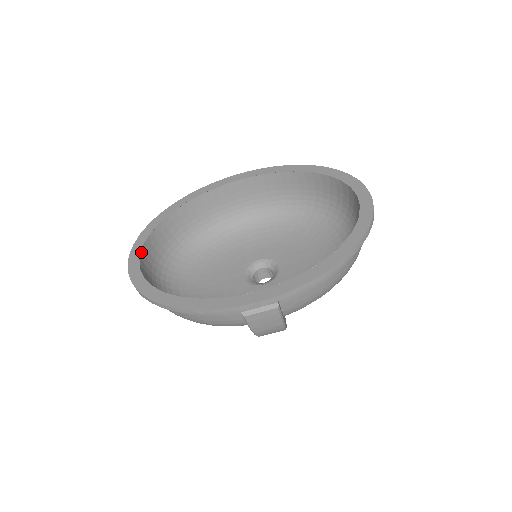
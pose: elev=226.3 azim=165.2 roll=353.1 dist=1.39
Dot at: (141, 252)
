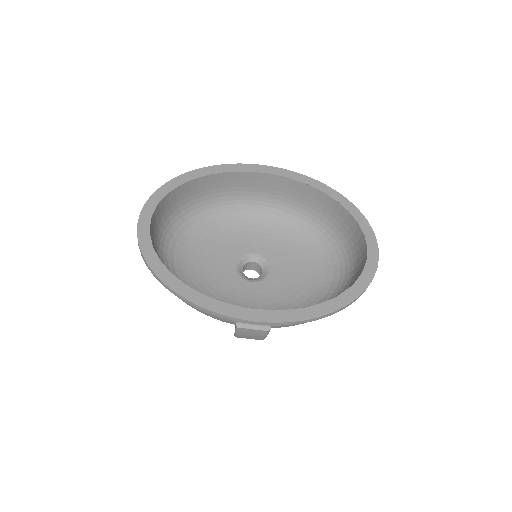
Dot at: (153, 213)
